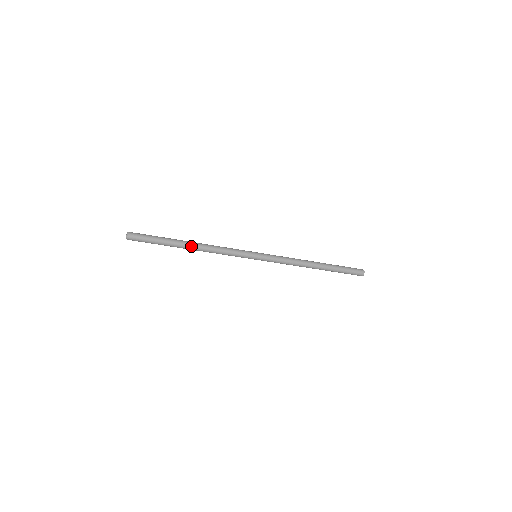
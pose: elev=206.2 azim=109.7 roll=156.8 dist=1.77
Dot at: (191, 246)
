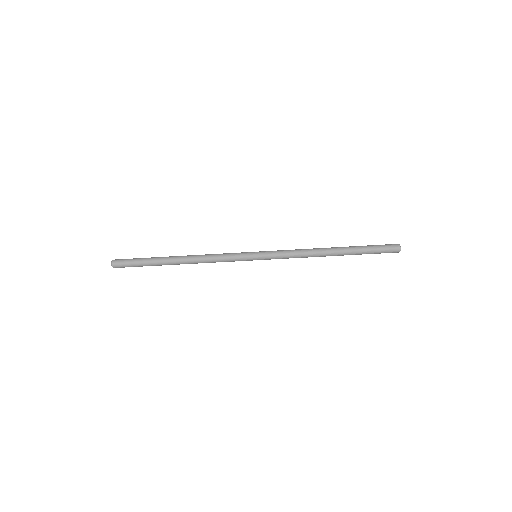
Dot at: (179, 257)
